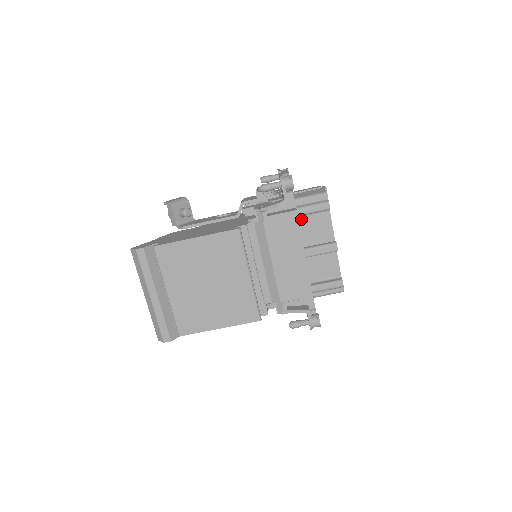
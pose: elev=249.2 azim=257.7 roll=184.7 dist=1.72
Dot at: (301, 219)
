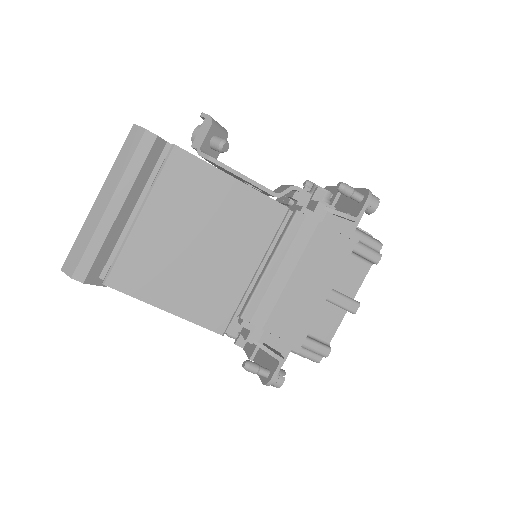
Dot at: occluded
